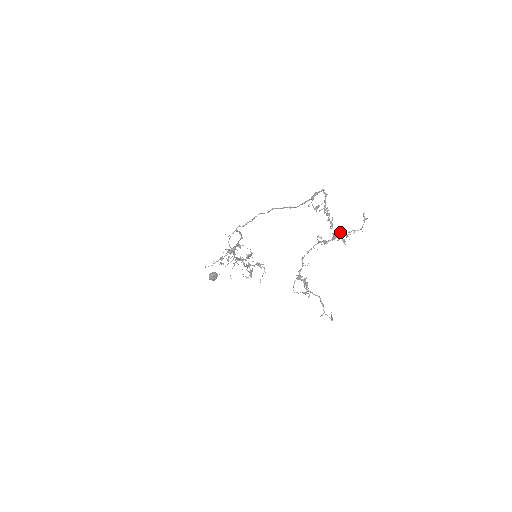
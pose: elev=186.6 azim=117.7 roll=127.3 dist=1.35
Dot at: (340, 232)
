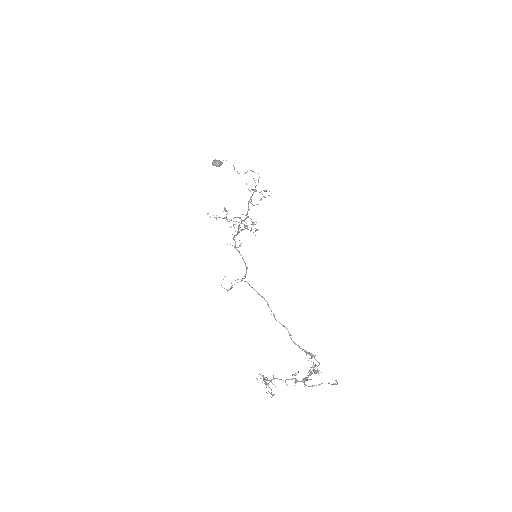
Dot at: occluded
